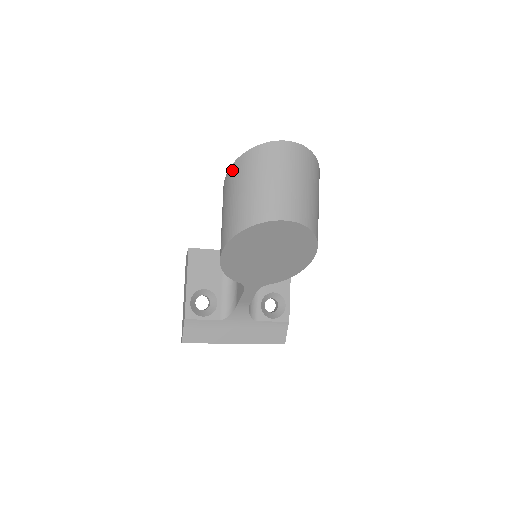
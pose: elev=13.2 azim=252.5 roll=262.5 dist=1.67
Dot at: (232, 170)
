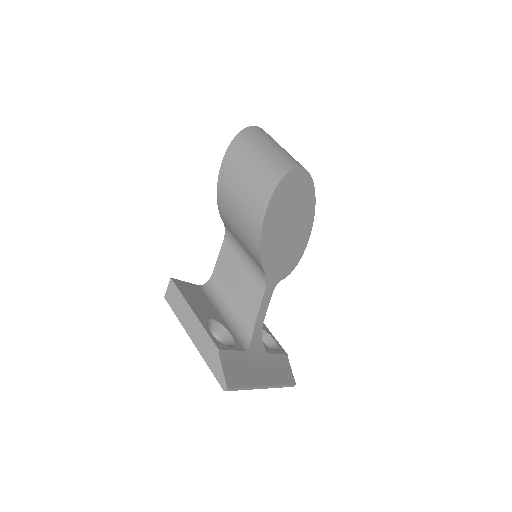
Dot at: (233, 147)
